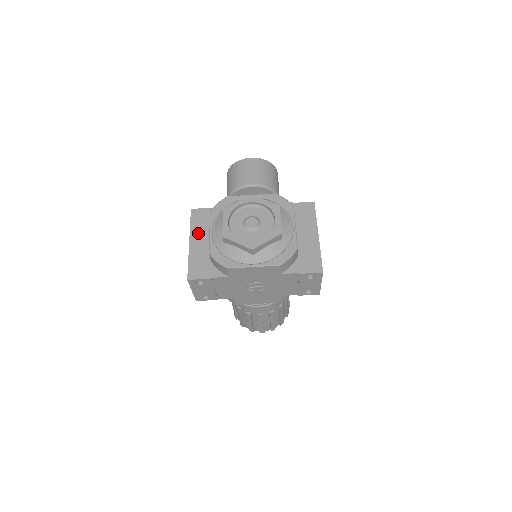
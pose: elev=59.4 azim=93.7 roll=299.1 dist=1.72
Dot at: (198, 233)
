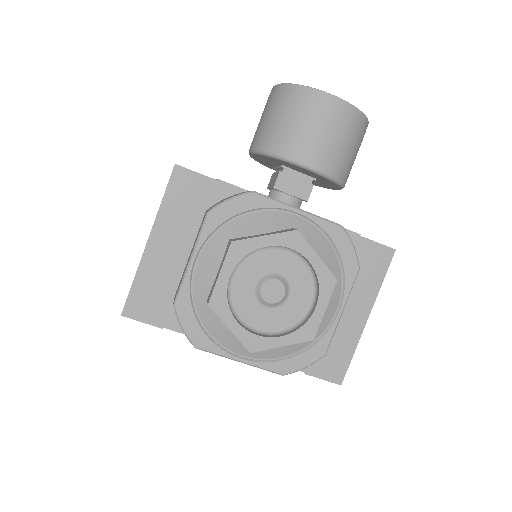
Dot at: (170, 227)
